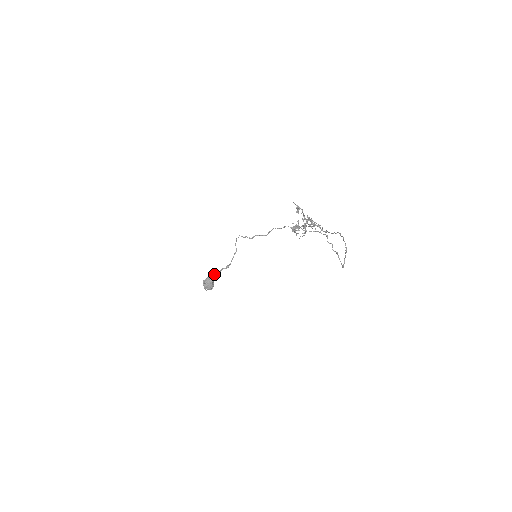
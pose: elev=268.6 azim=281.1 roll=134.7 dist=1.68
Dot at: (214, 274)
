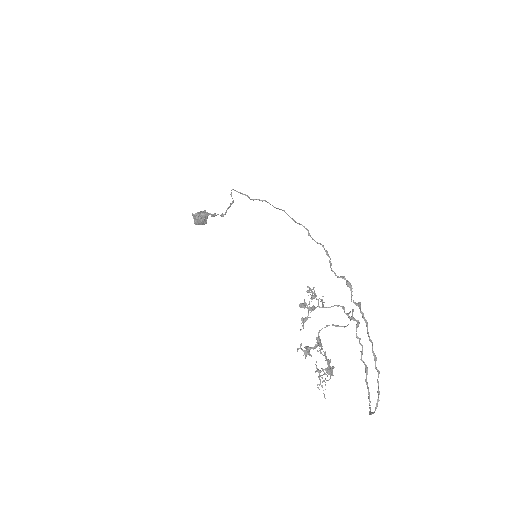
Dot at: (205, 214)
